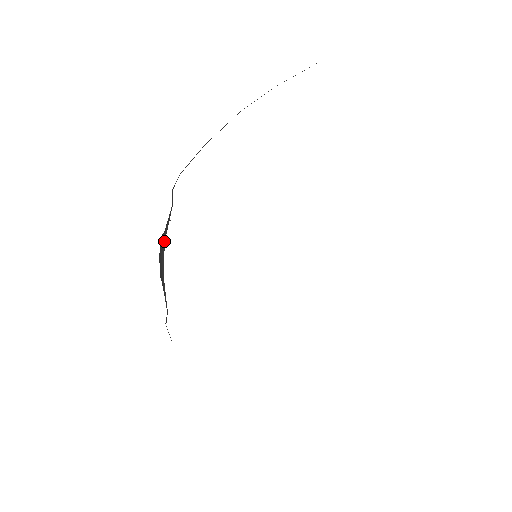
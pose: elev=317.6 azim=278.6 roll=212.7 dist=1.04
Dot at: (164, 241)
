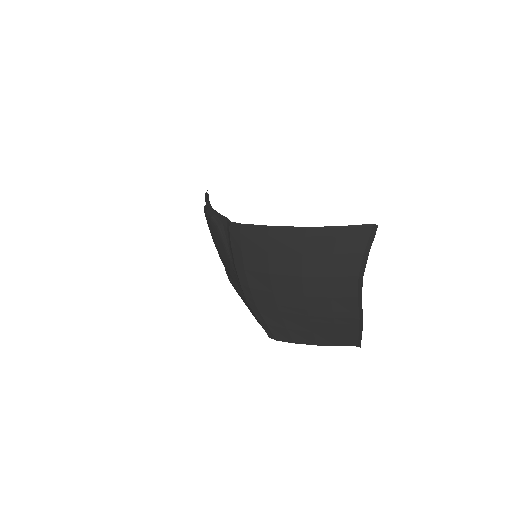
Dot at: (209, 204)
